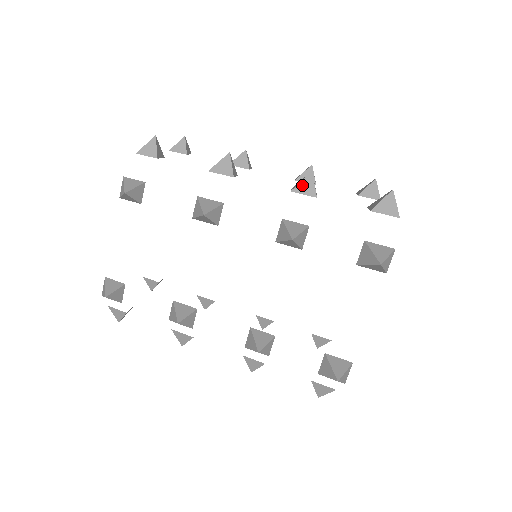
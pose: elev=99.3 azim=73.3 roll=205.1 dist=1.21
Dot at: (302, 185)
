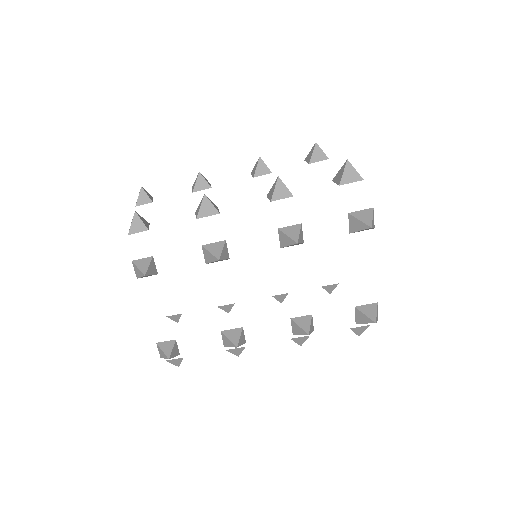
Dot at: (277, 192)
